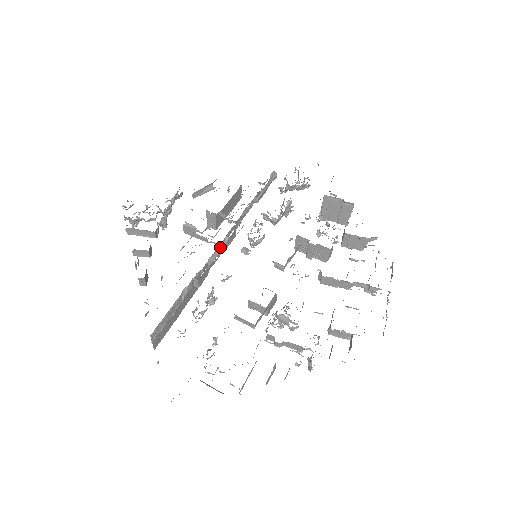
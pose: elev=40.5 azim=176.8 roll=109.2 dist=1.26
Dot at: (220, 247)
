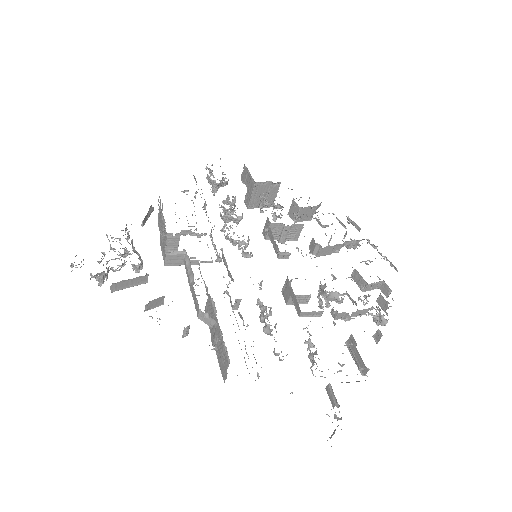
Dot at: (224, 261)
